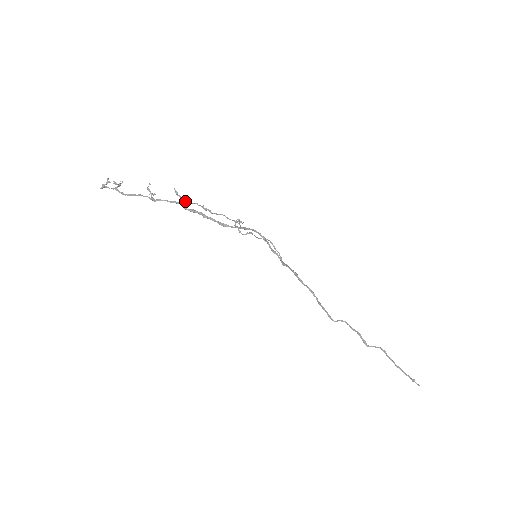
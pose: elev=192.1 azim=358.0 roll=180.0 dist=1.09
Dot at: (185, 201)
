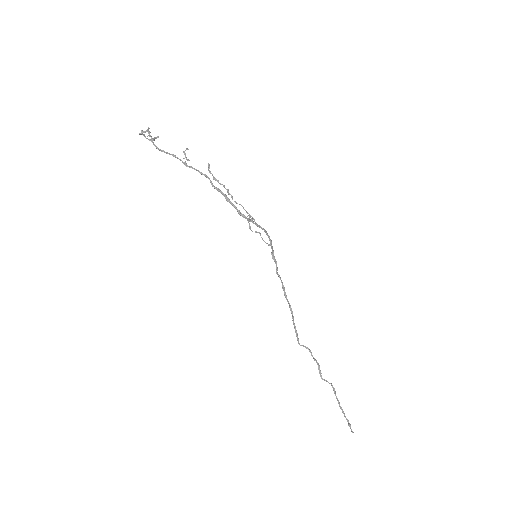
Dot at: (214, 178)
